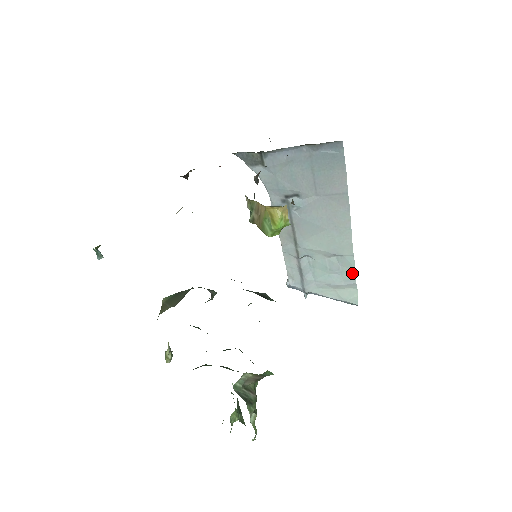
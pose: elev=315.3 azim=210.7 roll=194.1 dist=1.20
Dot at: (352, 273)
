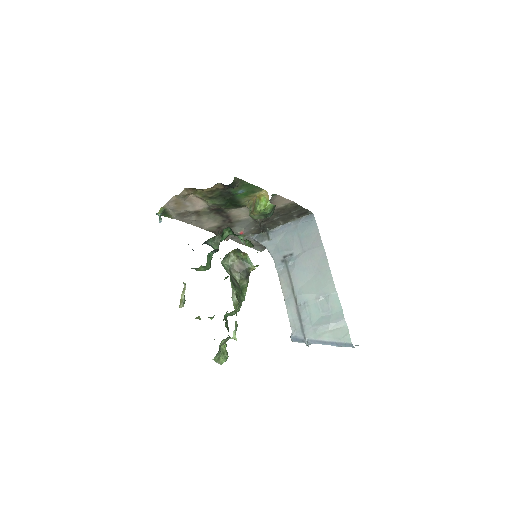
Dot at: (340, 311)
